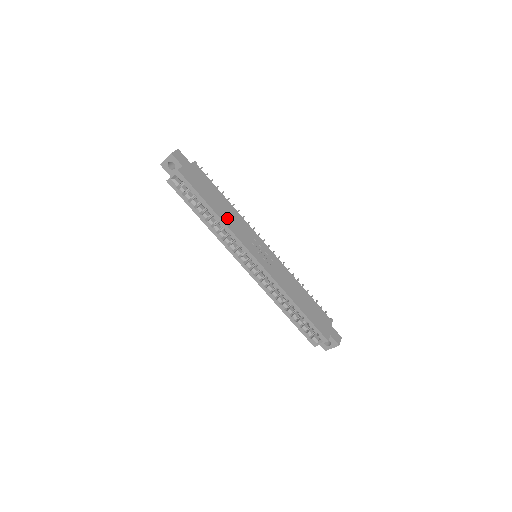
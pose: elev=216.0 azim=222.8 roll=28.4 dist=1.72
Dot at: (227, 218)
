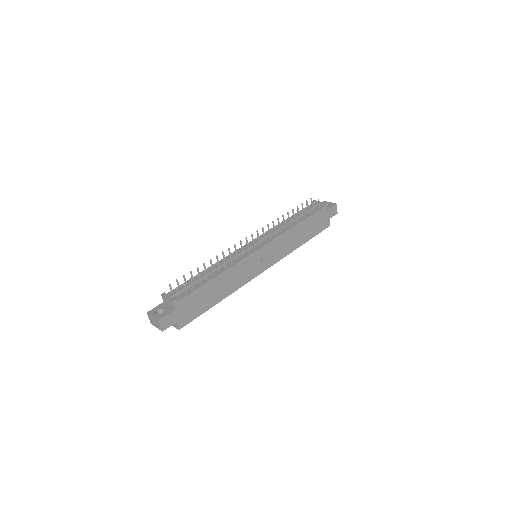
Dot at: (229, 288)
